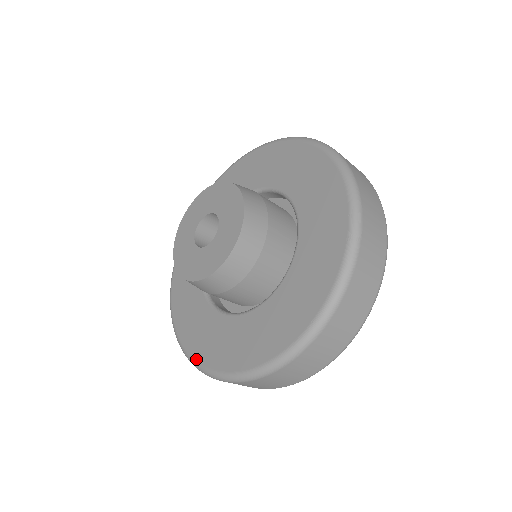
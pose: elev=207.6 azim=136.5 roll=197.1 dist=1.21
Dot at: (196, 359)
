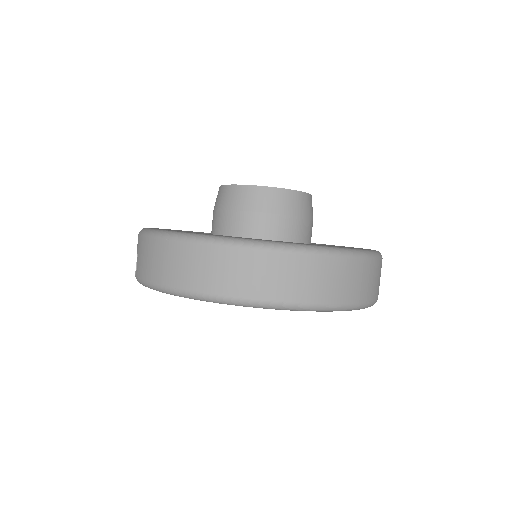
Dot at: occluded
